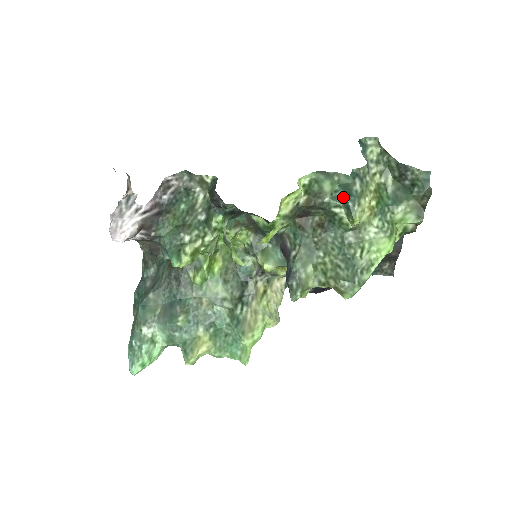
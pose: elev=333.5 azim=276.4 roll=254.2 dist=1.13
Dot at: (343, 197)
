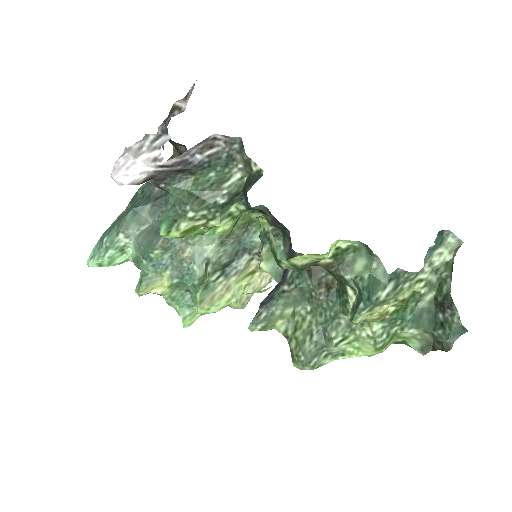
Dot at: (362, 292)
